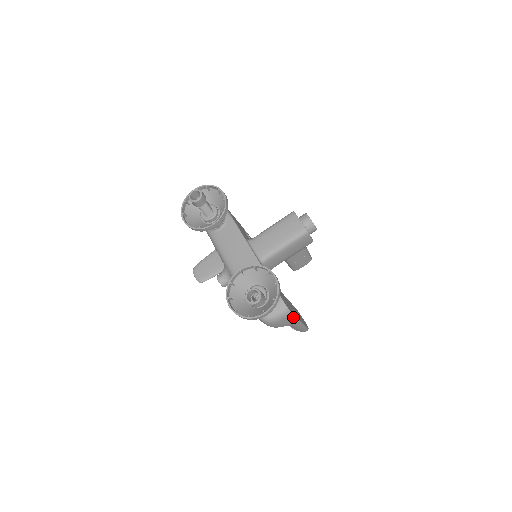
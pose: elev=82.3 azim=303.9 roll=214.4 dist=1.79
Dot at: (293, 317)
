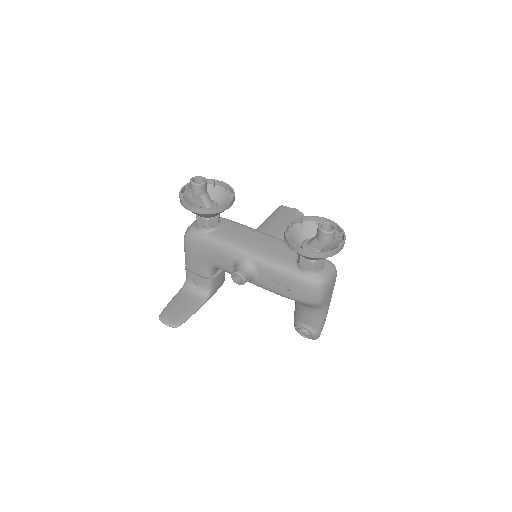
Dot at: (334, 284)
